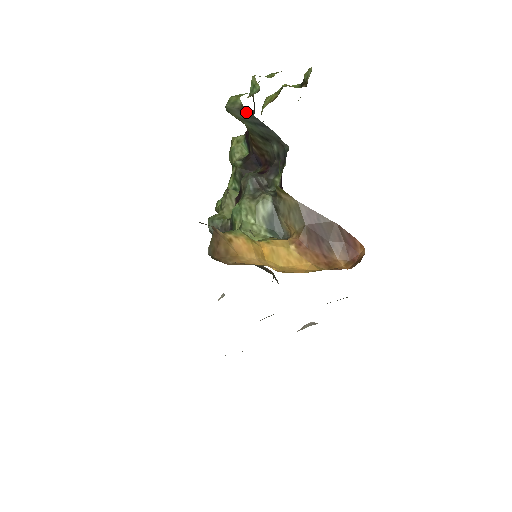
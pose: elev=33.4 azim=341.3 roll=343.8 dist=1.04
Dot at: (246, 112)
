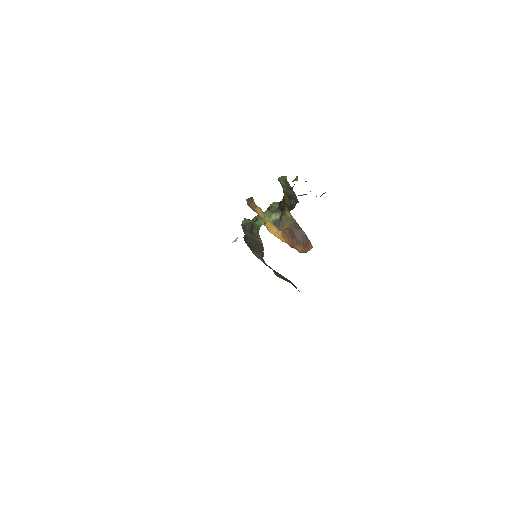
Dot at: (287, 182)
